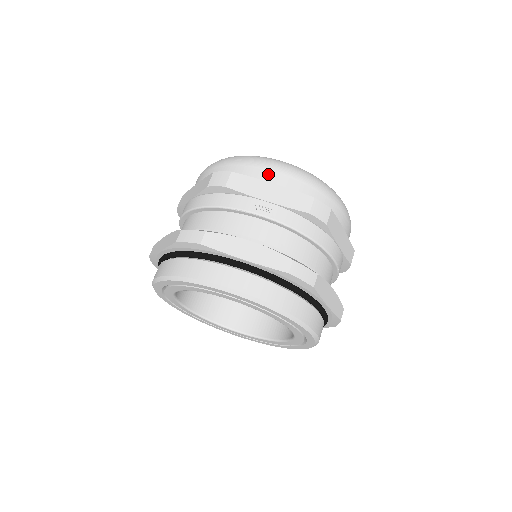
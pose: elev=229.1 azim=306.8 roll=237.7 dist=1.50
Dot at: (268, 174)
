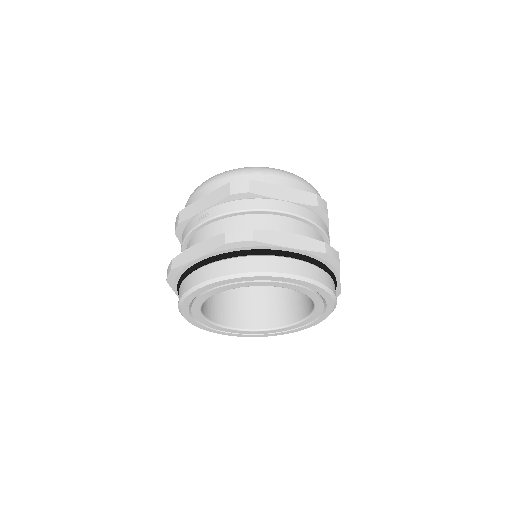
Dot at: (199, 194)
